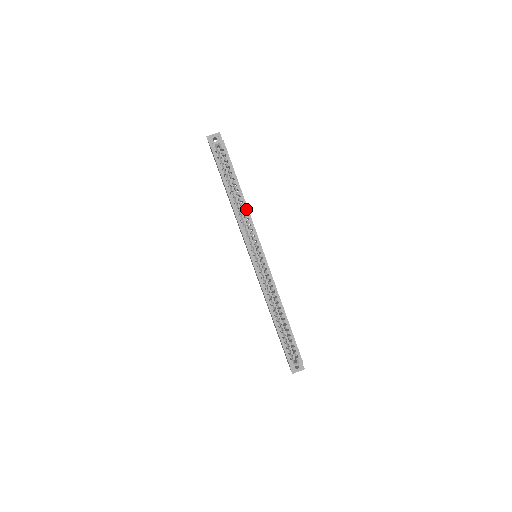
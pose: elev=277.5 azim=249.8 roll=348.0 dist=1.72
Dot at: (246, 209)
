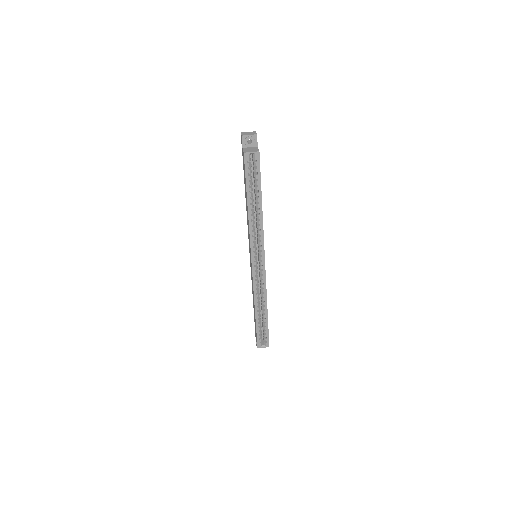
Dot at: (261, 221)
